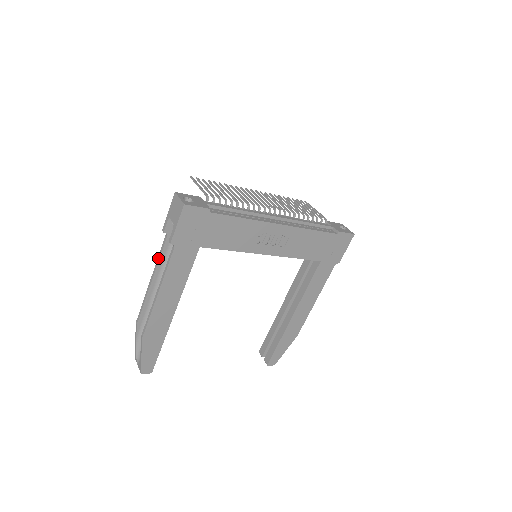
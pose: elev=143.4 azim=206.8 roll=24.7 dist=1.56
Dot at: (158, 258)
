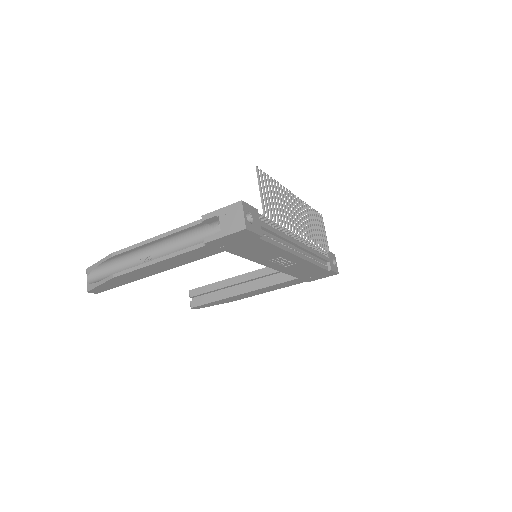
Dot at: (177, 229)
